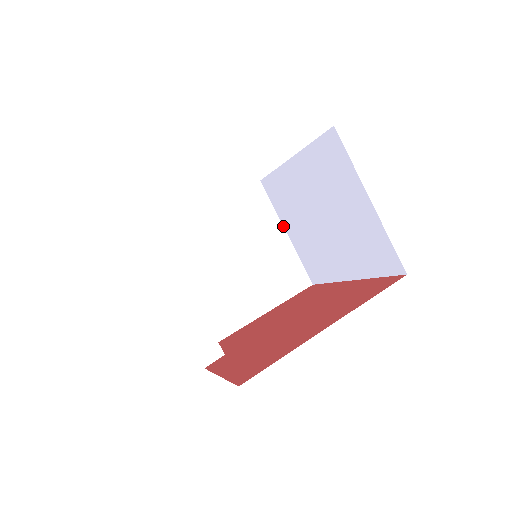
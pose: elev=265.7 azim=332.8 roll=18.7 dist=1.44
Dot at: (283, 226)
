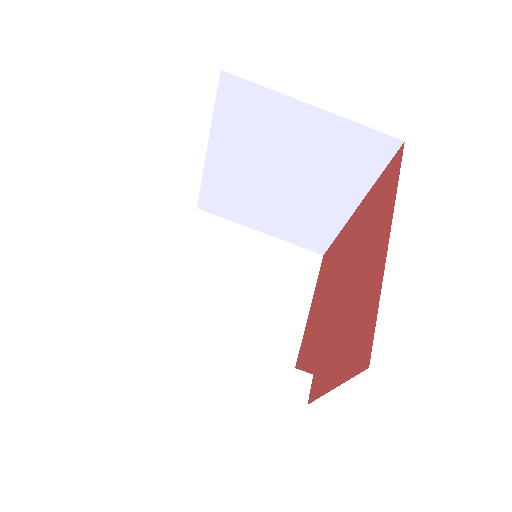
Dot at: (252, 229)
